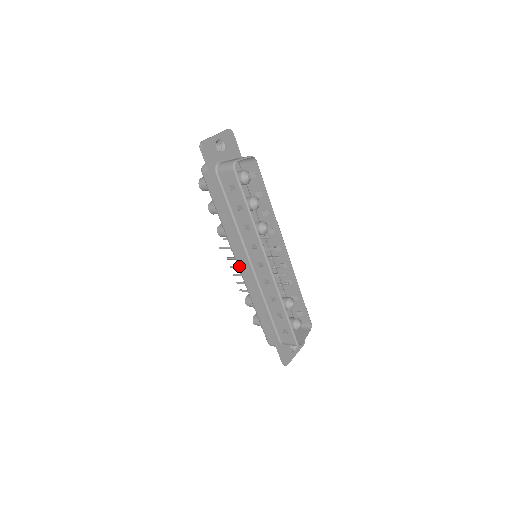
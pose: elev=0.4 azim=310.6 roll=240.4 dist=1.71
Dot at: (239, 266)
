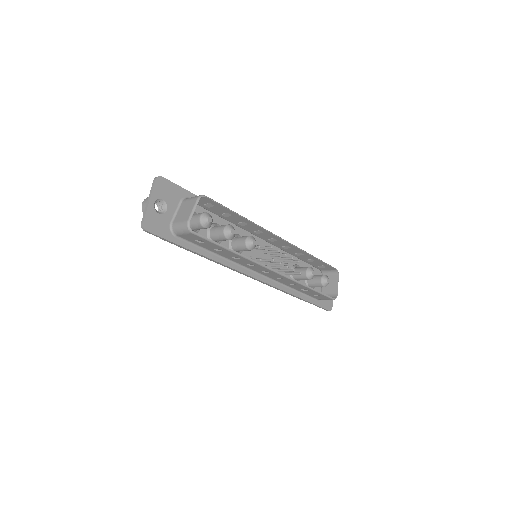
Dot at: occluded
